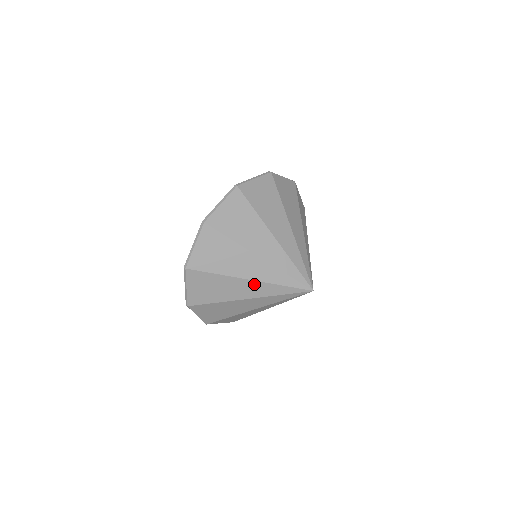
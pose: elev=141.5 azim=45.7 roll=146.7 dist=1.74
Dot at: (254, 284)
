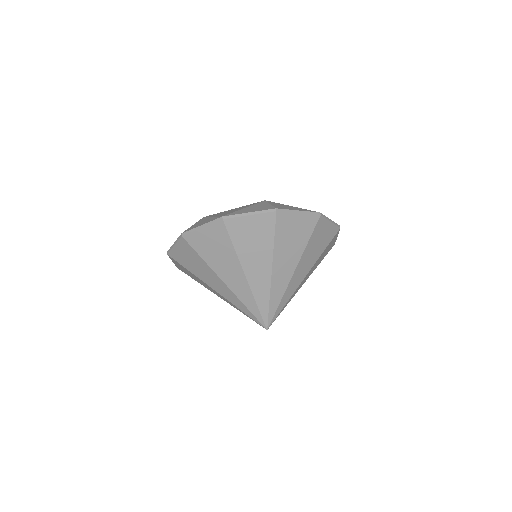
Dot at: (220, 295)
